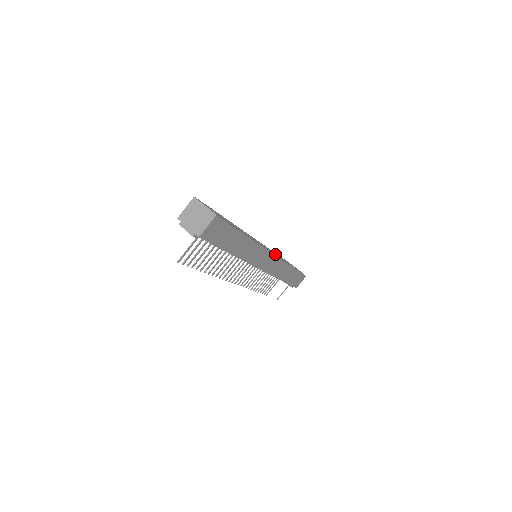
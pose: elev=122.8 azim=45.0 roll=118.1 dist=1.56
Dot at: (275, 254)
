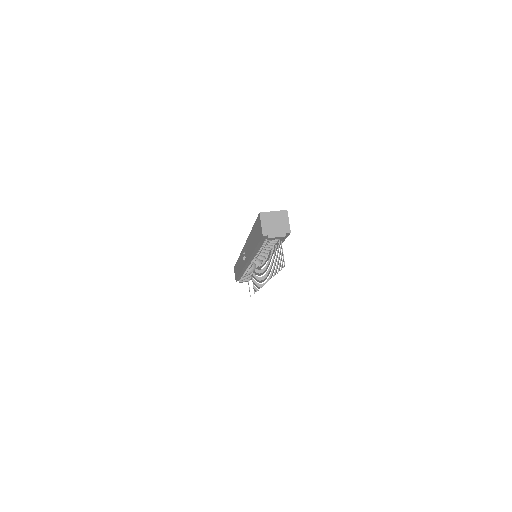
Dot at: occluded
